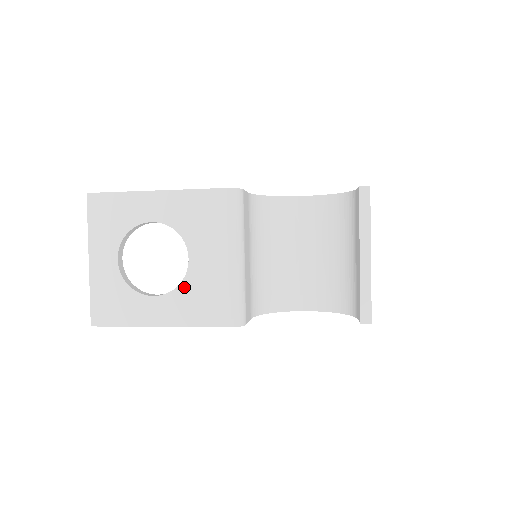
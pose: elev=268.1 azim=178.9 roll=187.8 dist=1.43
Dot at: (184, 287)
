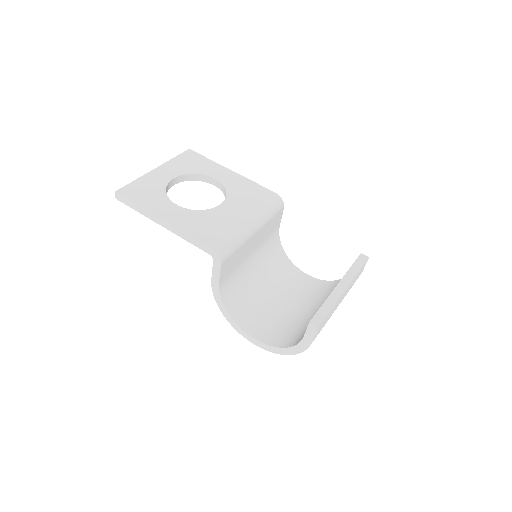
Dot at: (202, 213)
